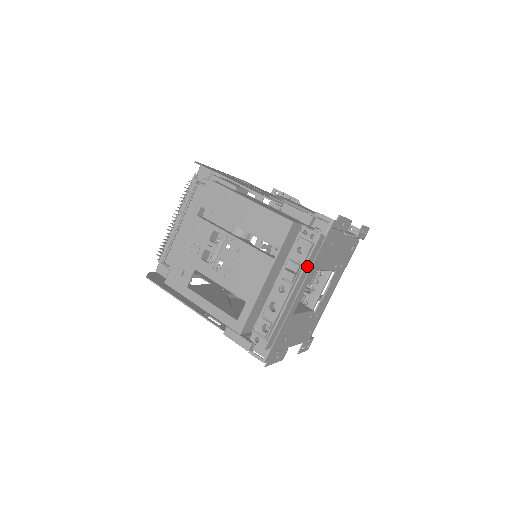
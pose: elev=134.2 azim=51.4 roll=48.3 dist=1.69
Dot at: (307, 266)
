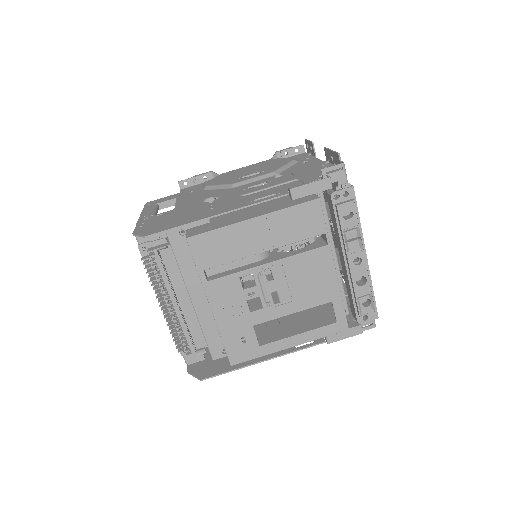
Dot at: occluded
